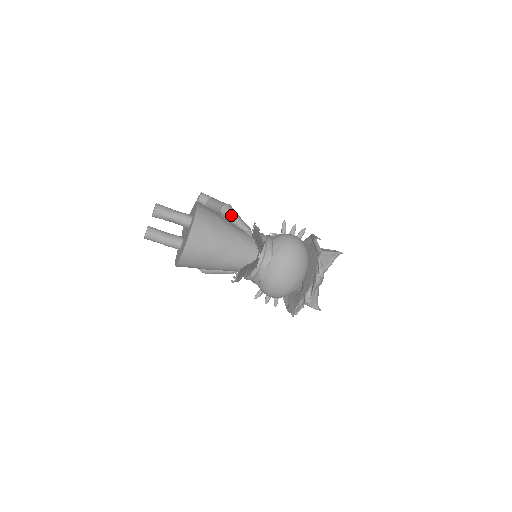
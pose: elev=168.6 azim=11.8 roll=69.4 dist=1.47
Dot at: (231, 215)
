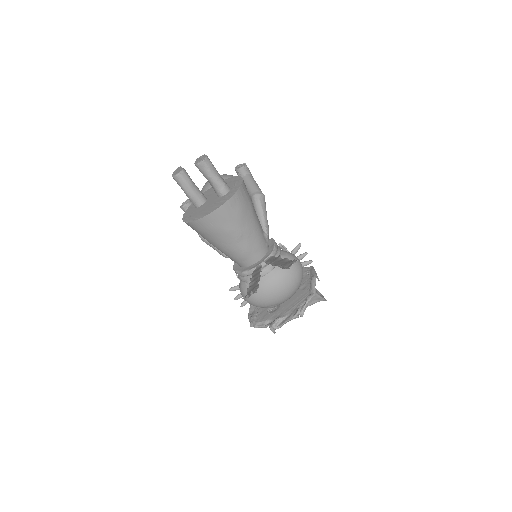
Dot at: (261, 207)
